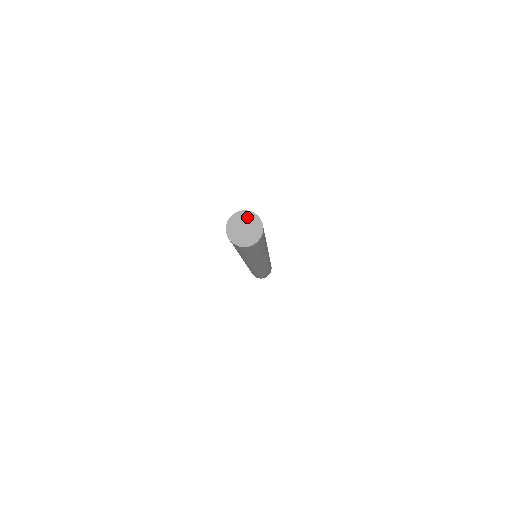
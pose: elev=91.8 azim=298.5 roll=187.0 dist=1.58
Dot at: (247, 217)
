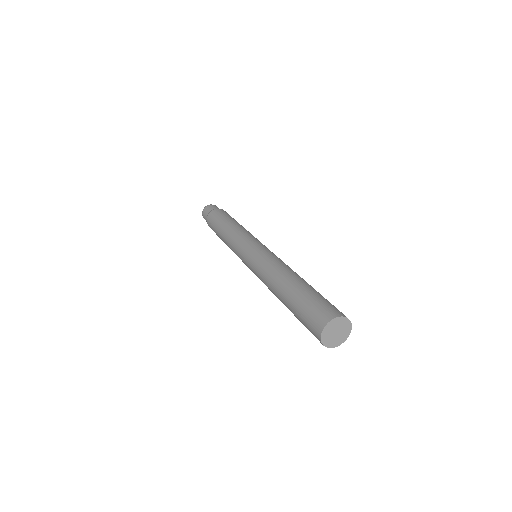
Dot at: (339, 322)
